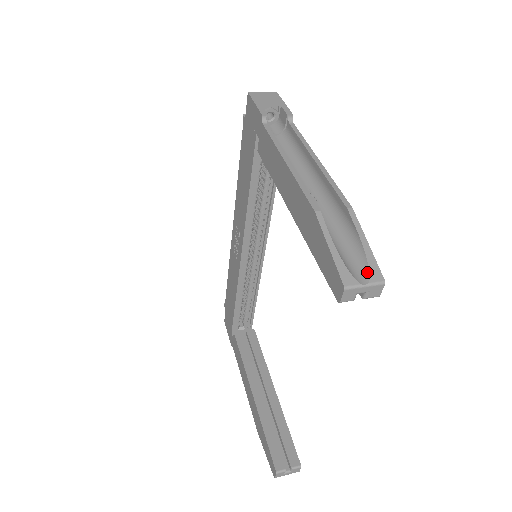
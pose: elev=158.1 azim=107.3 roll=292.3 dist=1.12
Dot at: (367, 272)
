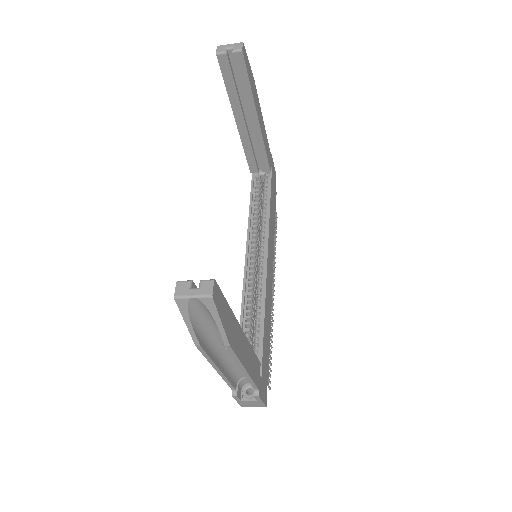
Dot at: occluded
